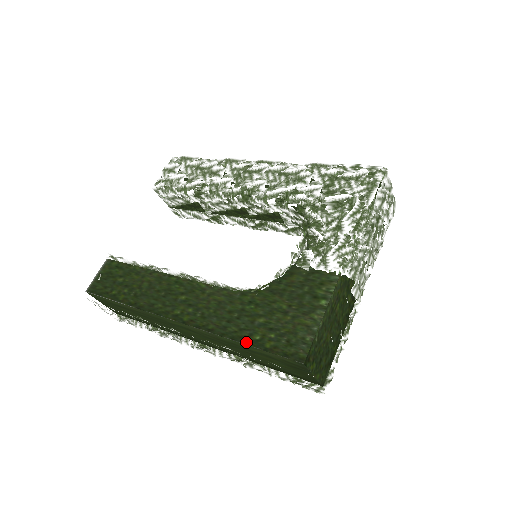
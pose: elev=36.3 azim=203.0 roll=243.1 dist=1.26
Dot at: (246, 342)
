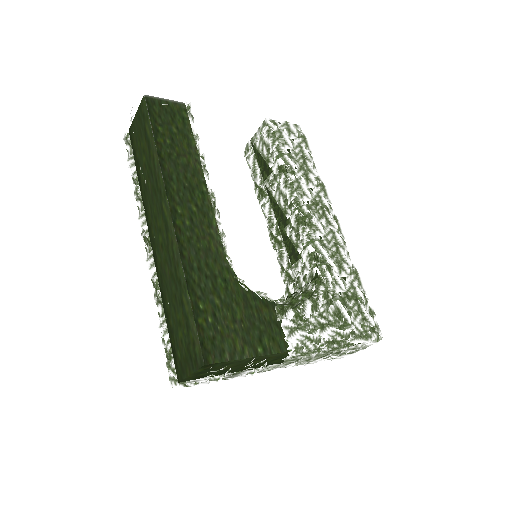
Dot at: (192, 297)
